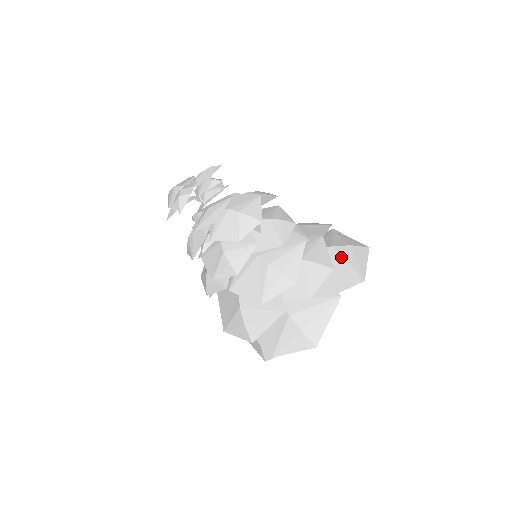
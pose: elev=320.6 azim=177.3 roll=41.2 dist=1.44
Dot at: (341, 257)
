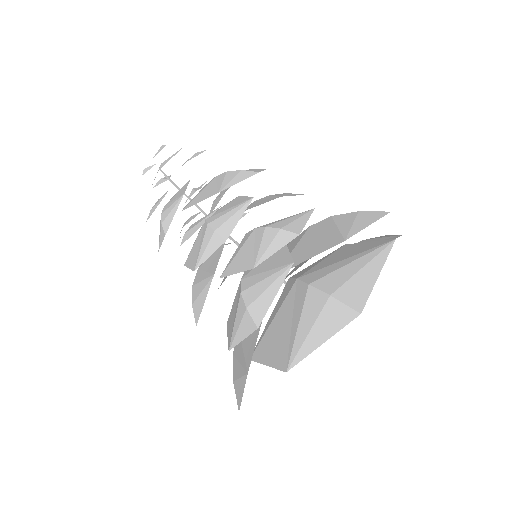
Dot at: (301, 310)
